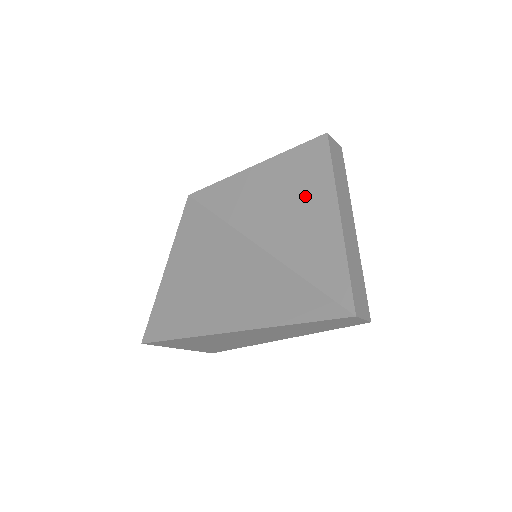
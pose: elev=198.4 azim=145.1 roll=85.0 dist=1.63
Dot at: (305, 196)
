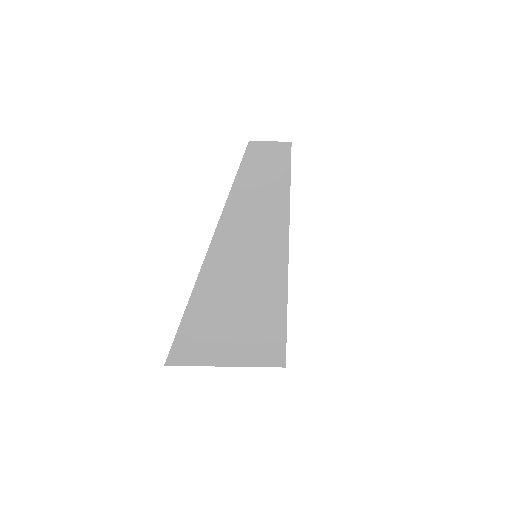
Dot at: occluded
